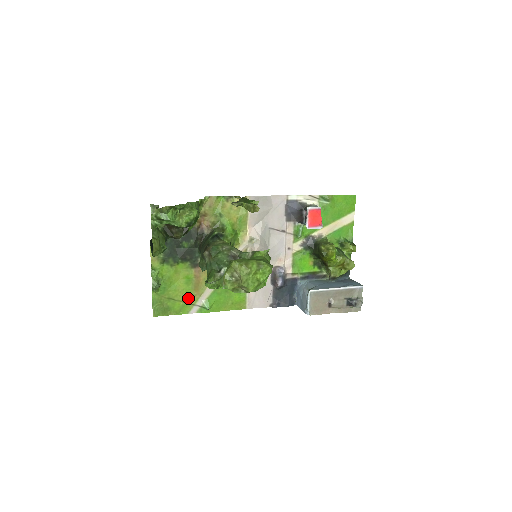
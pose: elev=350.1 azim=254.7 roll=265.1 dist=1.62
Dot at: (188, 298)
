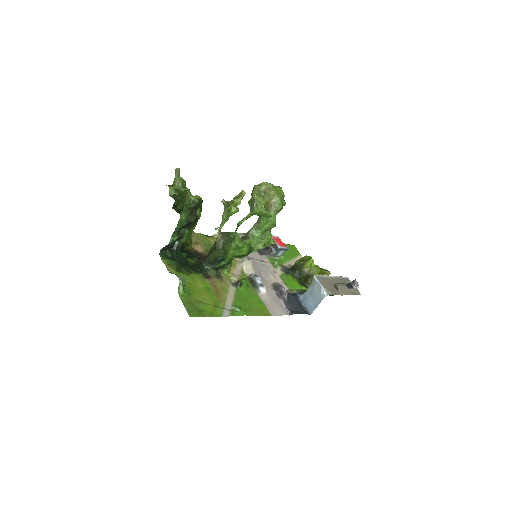
Dot at: (215, 302)
